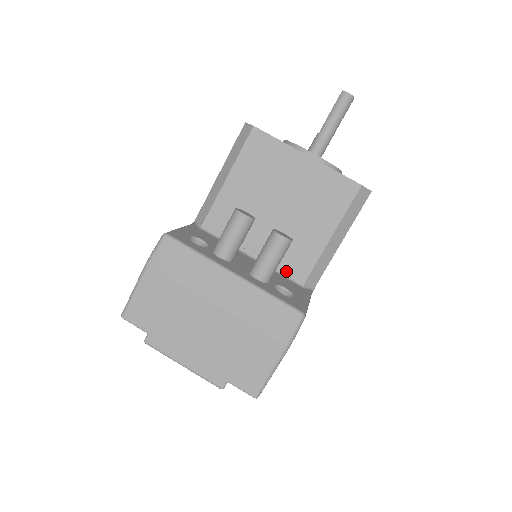
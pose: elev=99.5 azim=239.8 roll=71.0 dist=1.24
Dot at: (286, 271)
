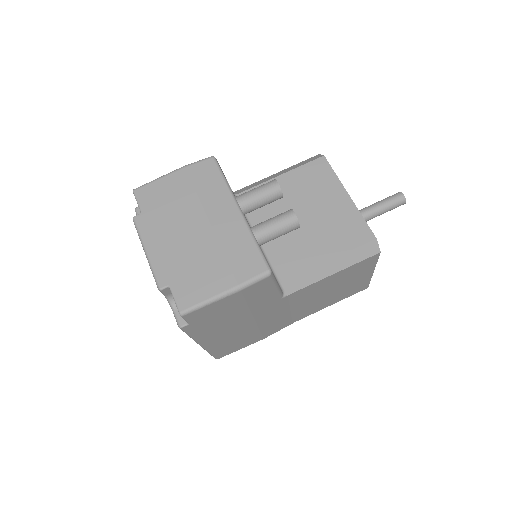
Dot at: (274, 264)
